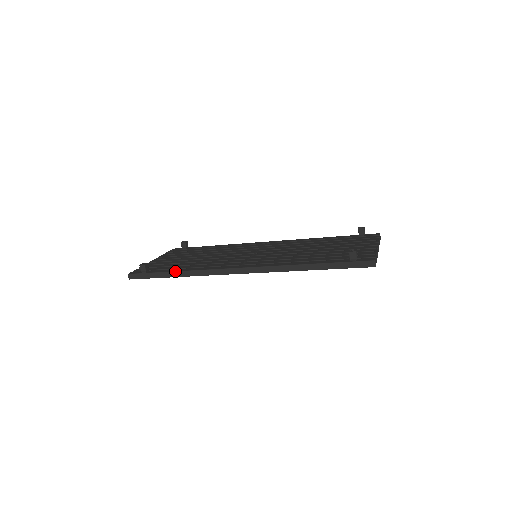
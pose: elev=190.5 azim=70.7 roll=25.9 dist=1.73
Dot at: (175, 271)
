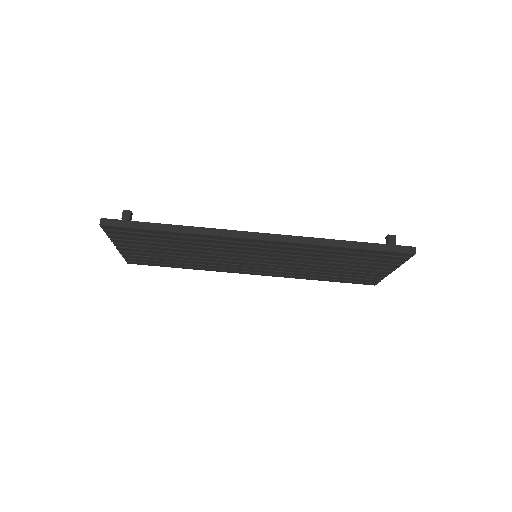
Dot at: occluded
